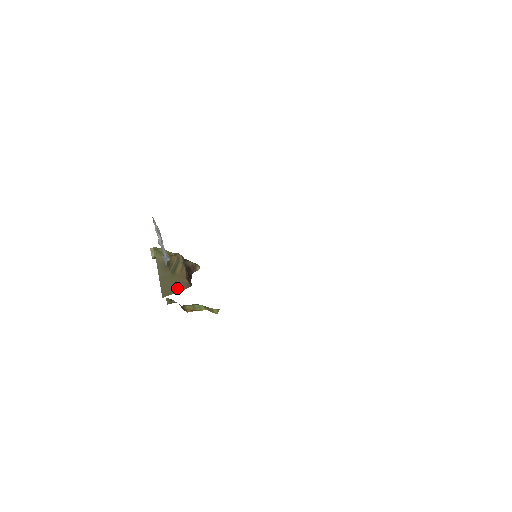
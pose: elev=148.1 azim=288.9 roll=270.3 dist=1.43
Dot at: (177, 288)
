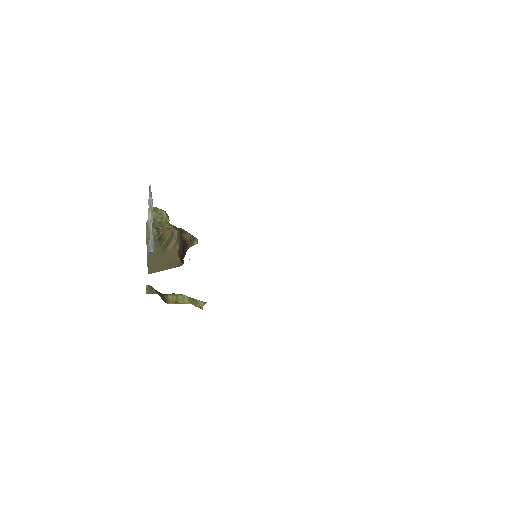
Dot at: (166, 265)
